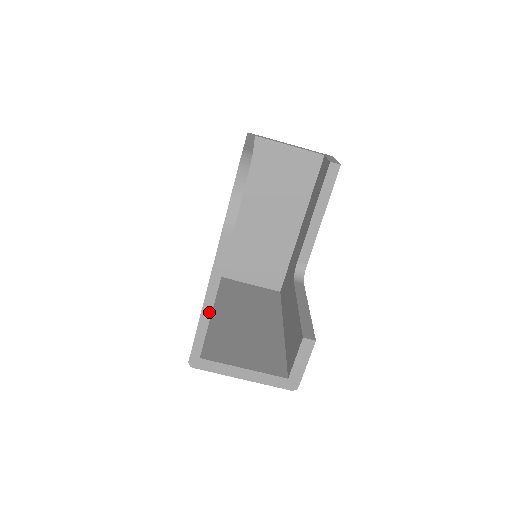
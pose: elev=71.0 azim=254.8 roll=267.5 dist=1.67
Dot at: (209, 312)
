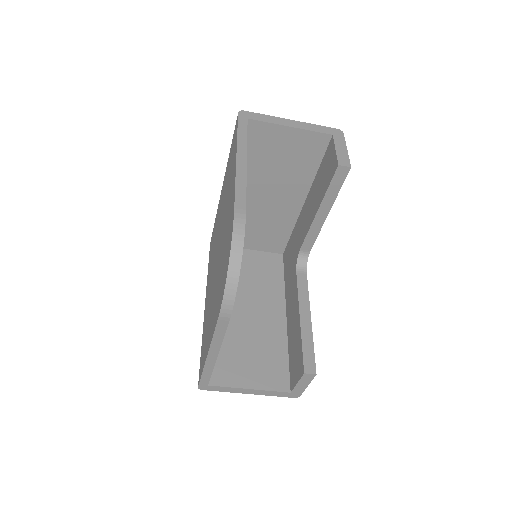
Dot at: (213, 363)
